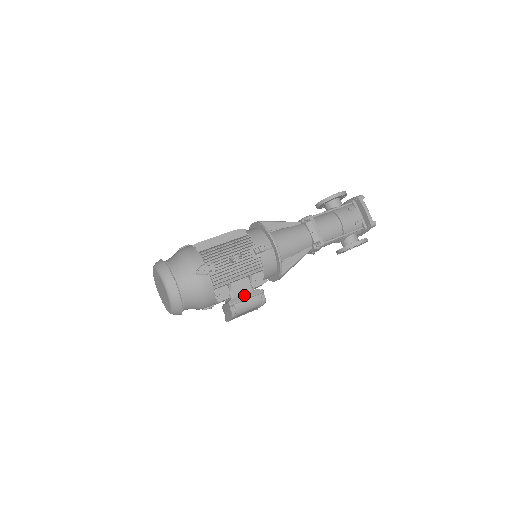
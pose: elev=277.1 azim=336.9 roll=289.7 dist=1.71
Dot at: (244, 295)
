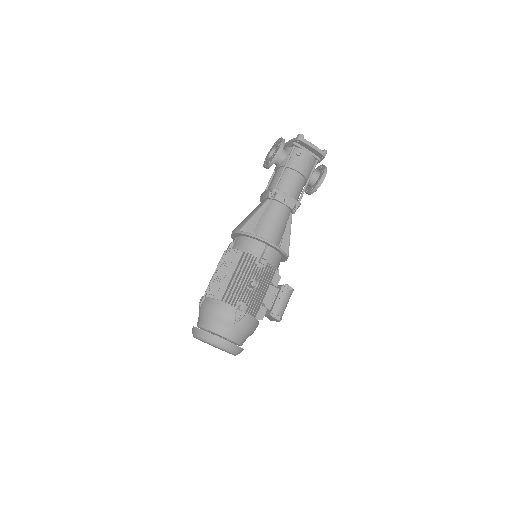
Dot at: (277, 300)
